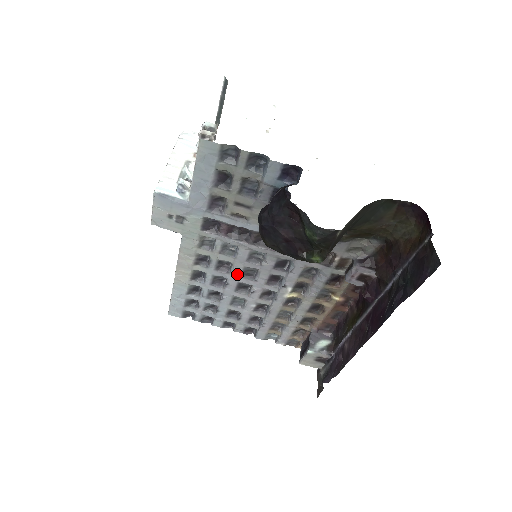
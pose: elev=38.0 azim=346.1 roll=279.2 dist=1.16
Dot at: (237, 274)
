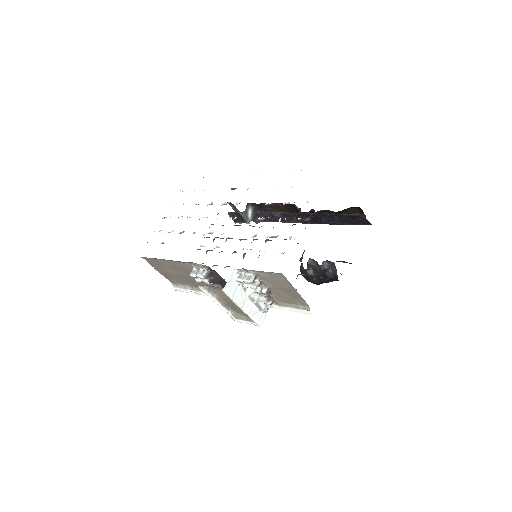
Dot at: occluded
